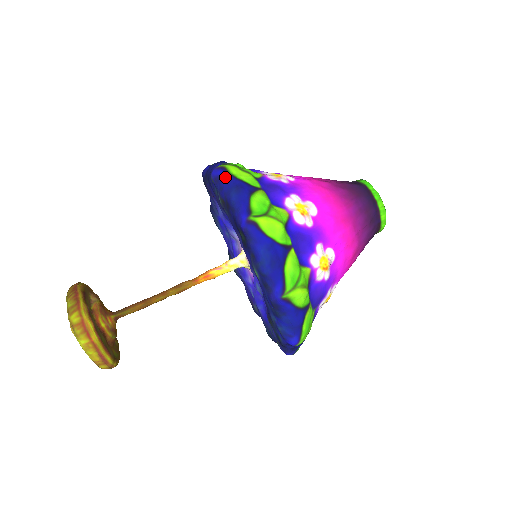
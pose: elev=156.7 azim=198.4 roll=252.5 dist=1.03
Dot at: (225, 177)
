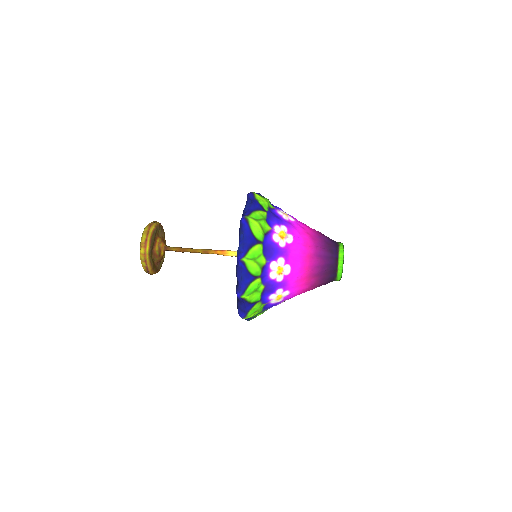
Dot at: occluded
